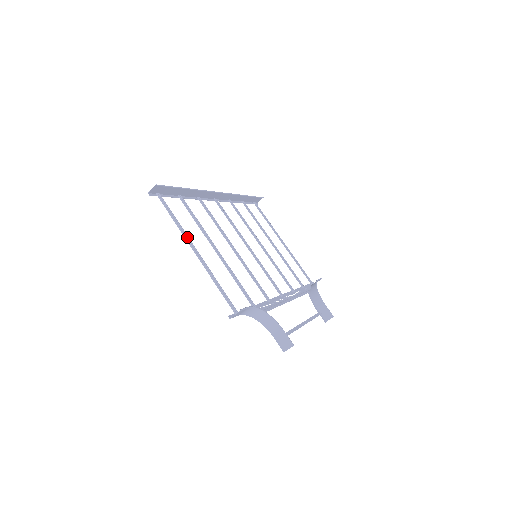
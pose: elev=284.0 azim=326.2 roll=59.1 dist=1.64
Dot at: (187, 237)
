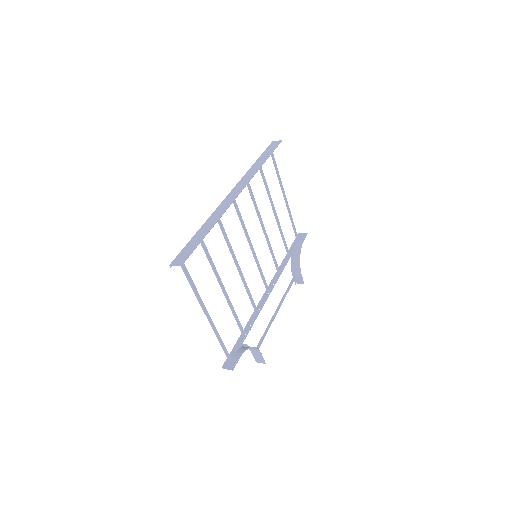
Dot at: (200, 298)
